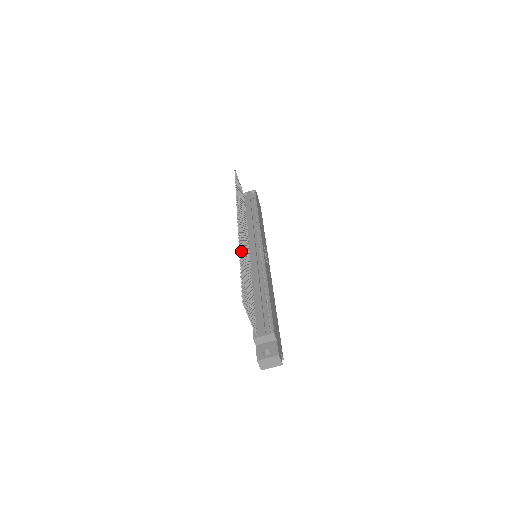
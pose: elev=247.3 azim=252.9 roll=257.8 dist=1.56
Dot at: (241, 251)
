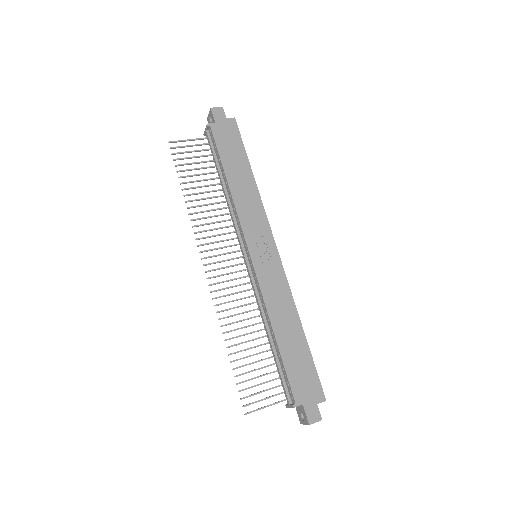
Dot at: occluded
